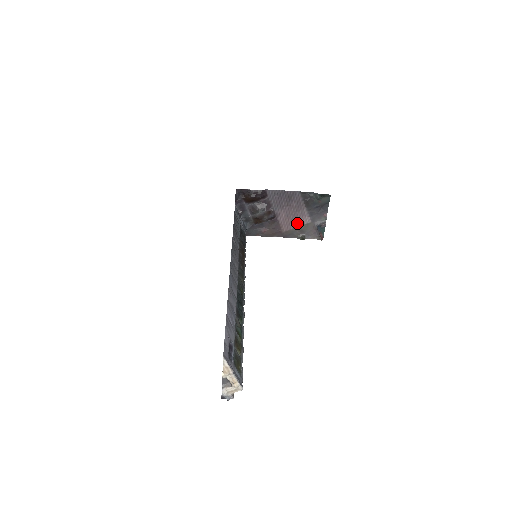
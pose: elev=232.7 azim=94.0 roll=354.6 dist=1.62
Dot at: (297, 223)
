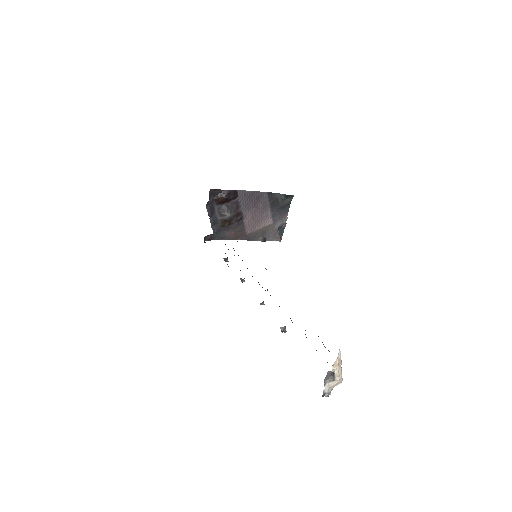
Dot at: (260, 225)
